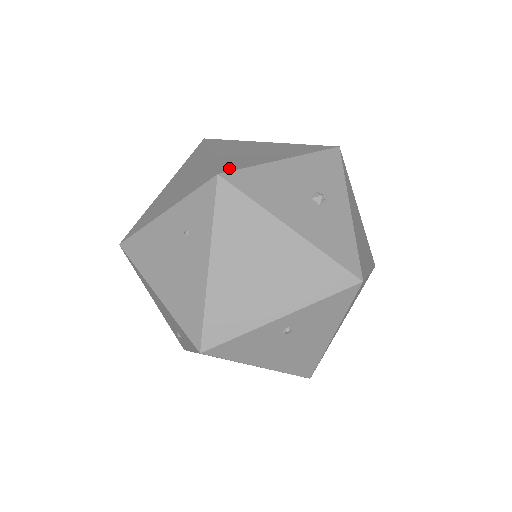
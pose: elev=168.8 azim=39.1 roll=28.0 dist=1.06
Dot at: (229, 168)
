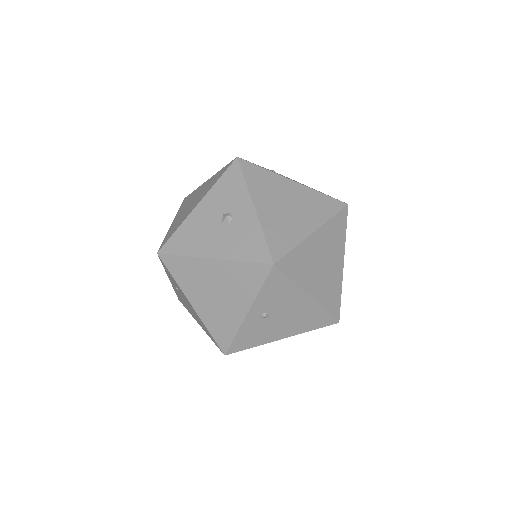
Dot at: (166, 241)
